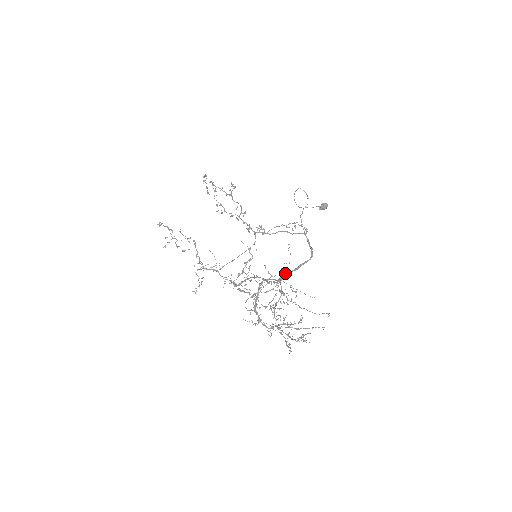
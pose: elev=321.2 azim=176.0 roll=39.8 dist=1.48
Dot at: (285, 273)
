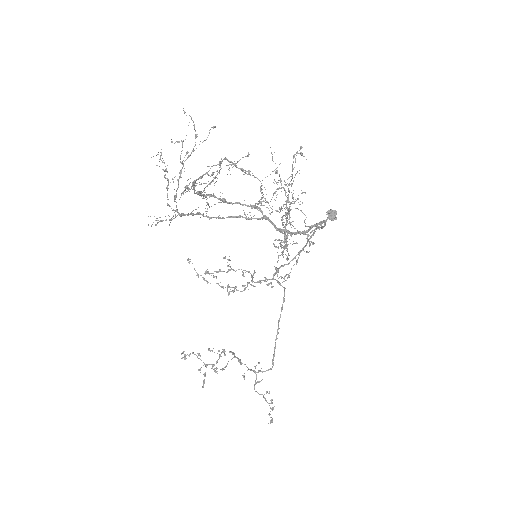
Dot at: (194, 129)
